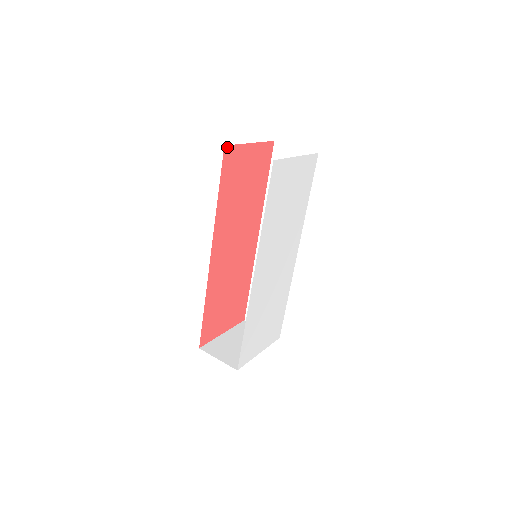
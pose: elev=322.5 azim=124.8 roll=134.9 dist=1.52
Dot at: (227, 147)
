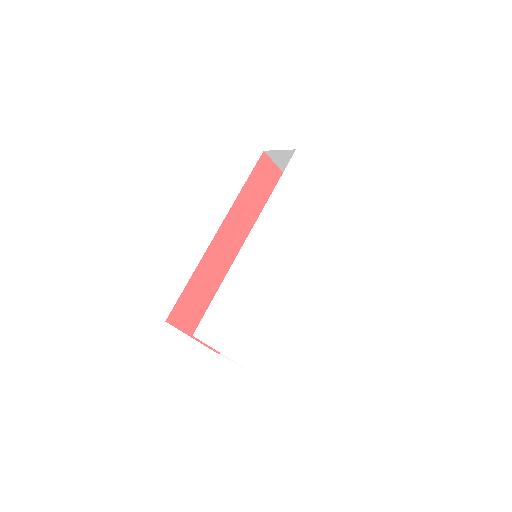
Dot at: (265, 155)
